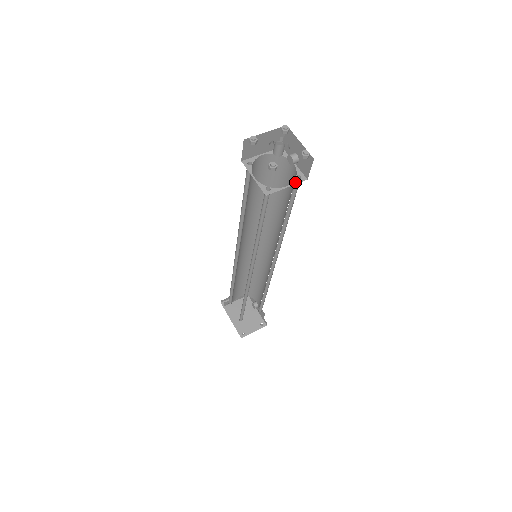
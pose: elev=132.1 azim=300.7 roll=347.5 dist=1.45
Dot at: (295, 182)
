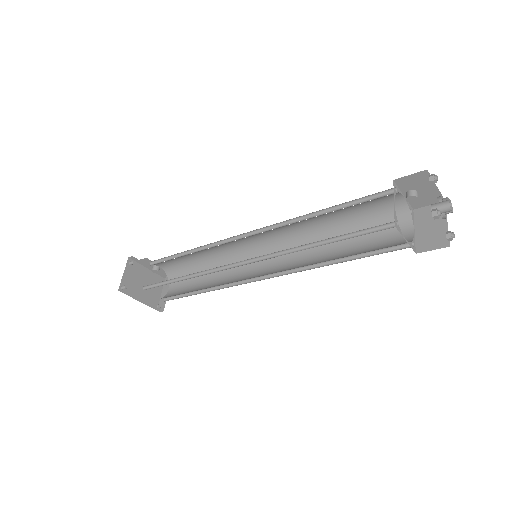
Dot at: (413, 220)
